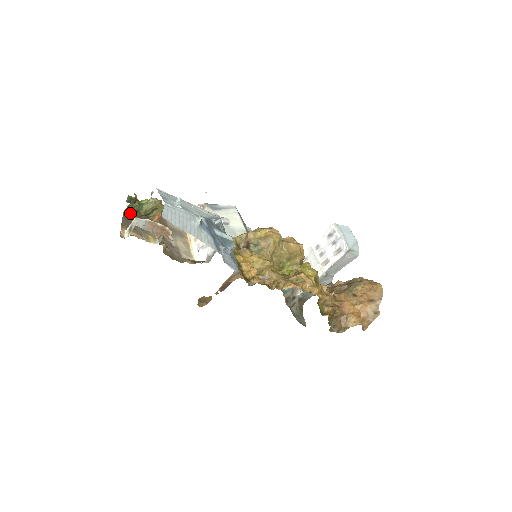
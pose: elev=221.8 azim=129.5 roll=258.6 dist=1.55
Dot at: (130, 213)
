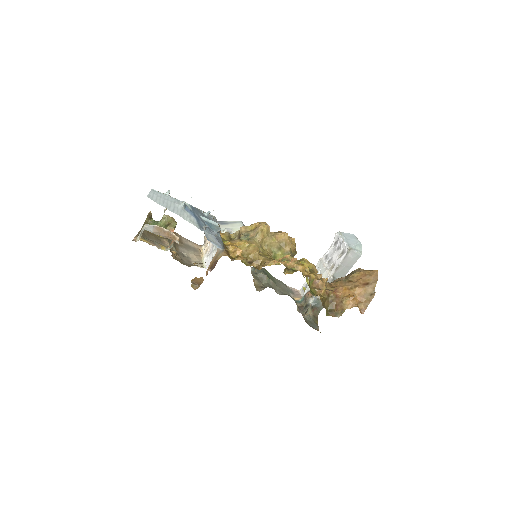
Dot at: occluded
